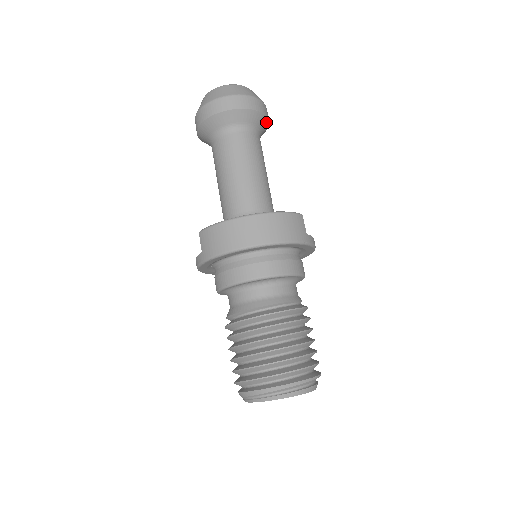
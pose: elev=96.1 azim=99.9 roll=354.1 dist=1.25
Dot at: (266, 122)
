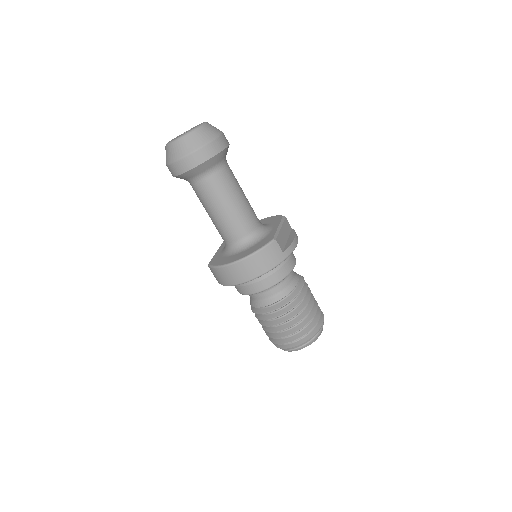
Dot at: (224, 151)
